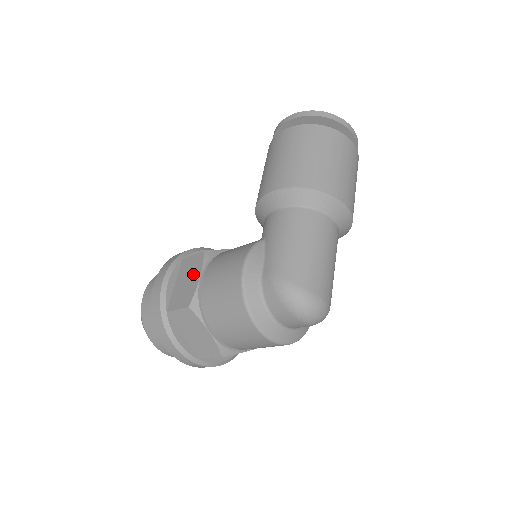
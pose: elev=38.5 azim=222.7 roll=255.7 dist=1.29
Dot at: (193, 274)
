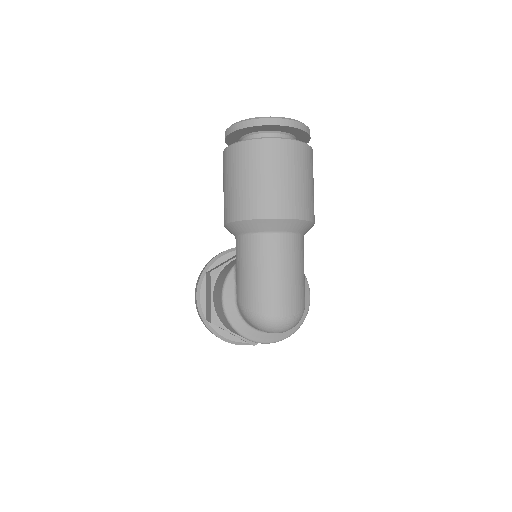
Dot at: (209, 292)
